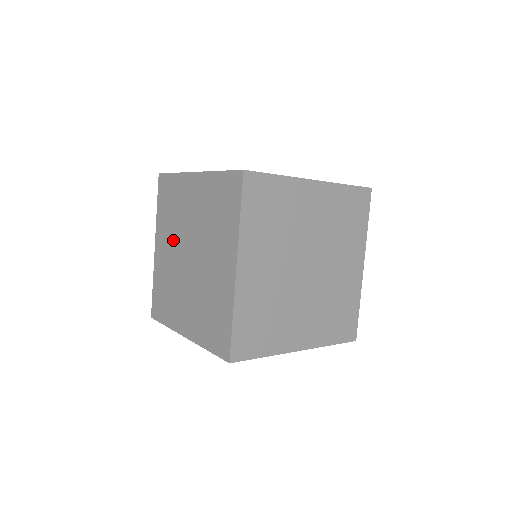
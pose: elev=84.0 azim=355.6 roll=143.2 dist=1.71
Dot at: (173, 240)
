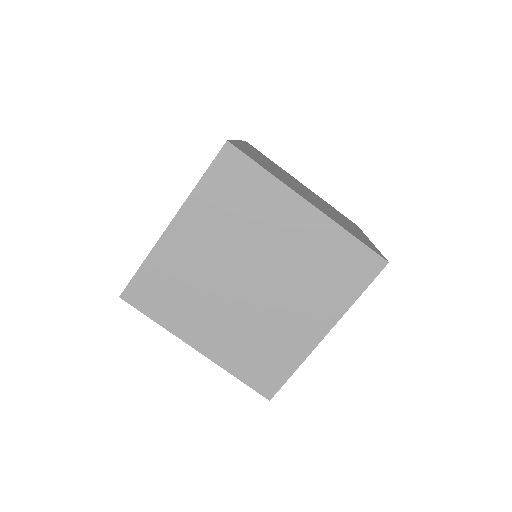
Dot at: occluded
